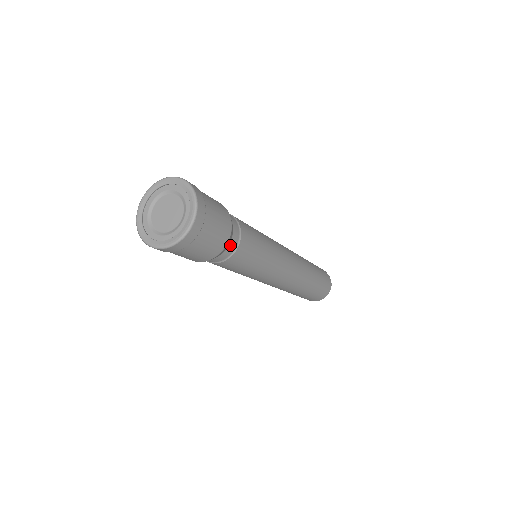
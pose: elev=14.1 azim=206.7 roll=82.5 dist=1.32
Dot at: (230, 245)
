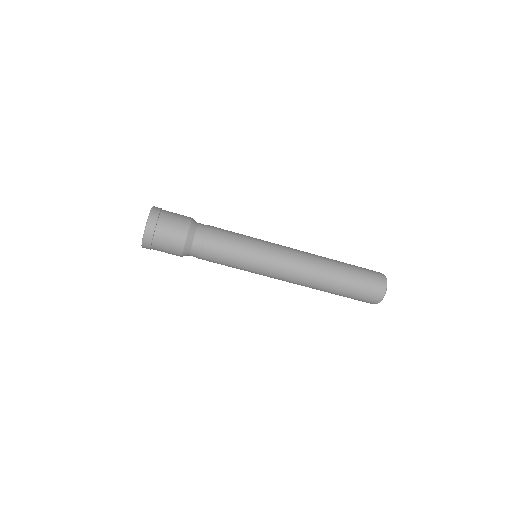
Dot at: (195, 242)
